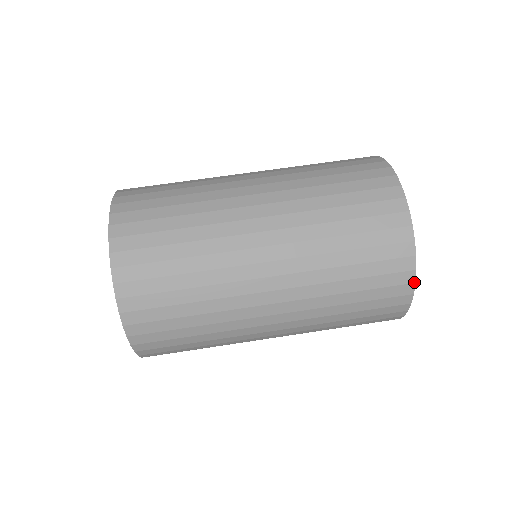
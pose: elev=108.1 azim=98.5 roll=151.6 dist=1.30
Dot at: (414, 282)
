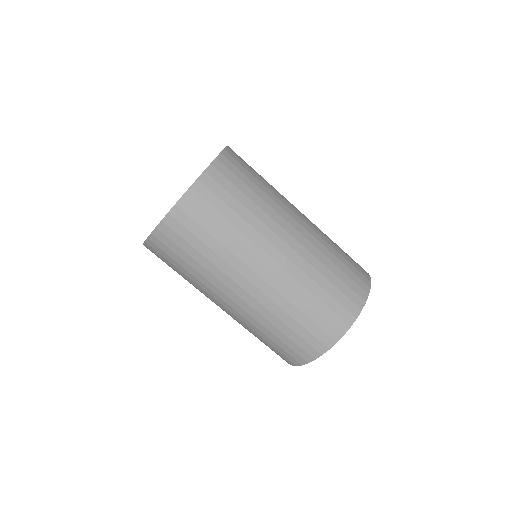
Dot at: occluded
